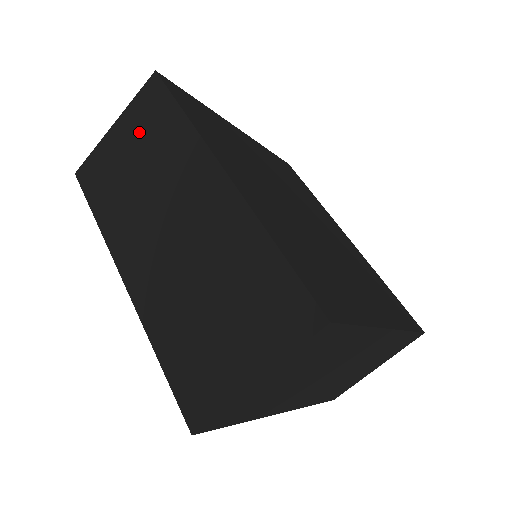
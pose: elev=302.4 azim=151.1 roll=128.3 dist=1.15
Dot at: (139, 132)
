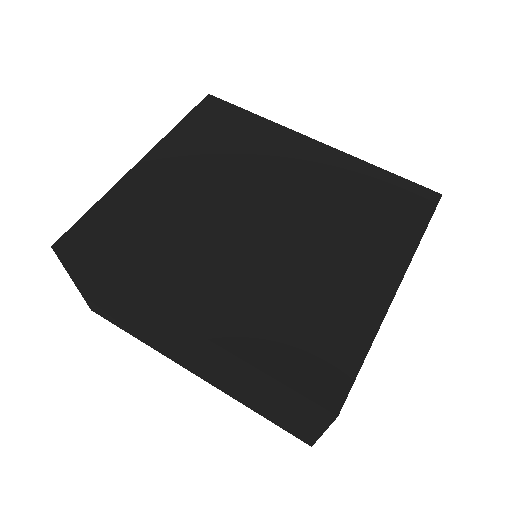
Dot at: (96, 290)
